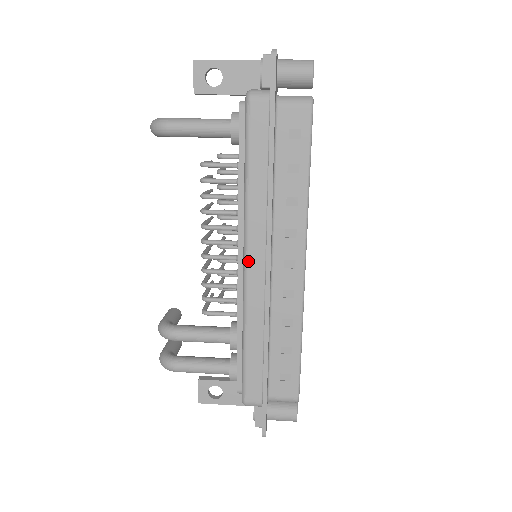
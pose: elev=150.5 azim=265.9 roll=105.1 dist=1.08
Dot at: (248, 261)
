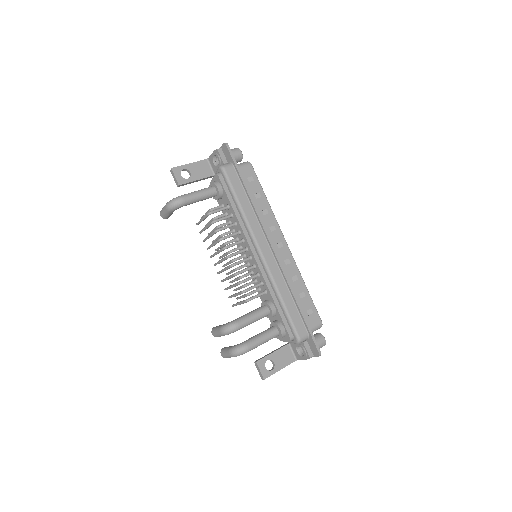
Dot at: (261, 251)
